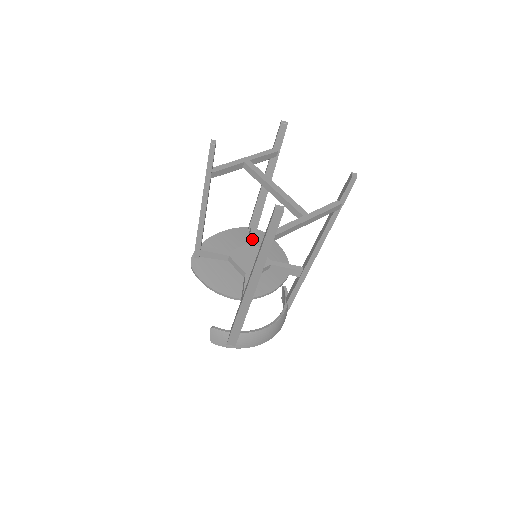
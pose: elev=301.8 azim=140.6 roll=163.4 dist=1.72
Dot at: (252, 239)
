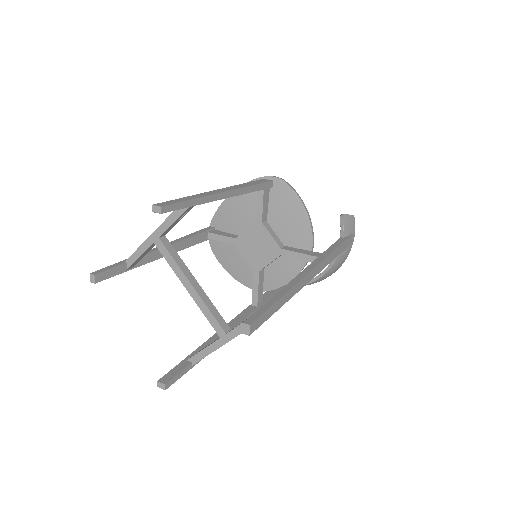
Dot at: (258, 215)
